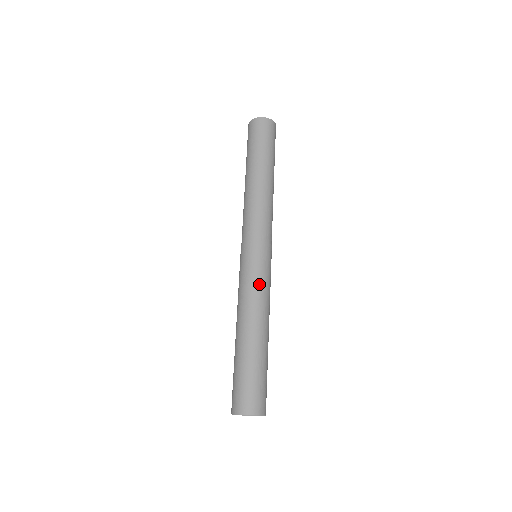
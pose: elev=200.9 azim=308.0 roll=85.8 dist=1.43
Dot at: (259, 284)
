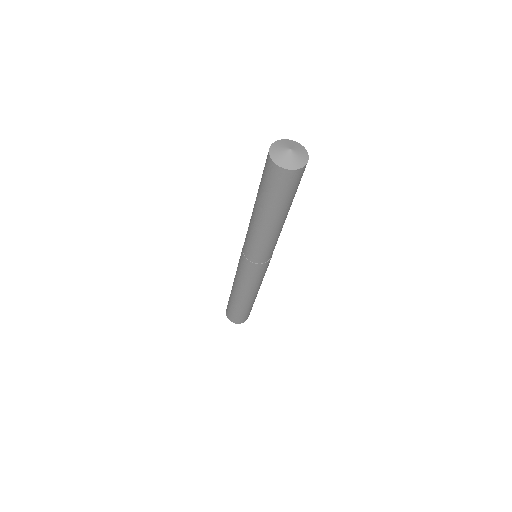
Dot at: (251, 283)
